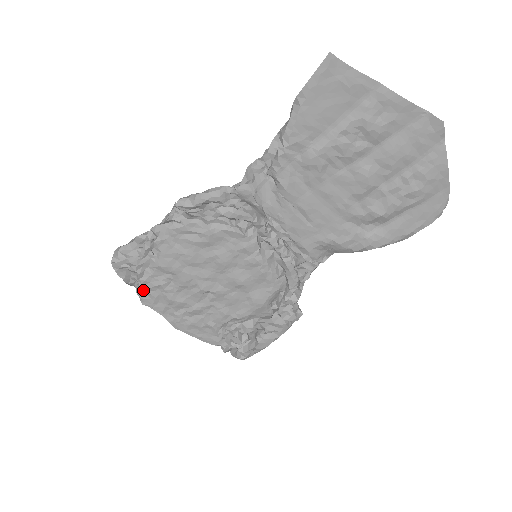
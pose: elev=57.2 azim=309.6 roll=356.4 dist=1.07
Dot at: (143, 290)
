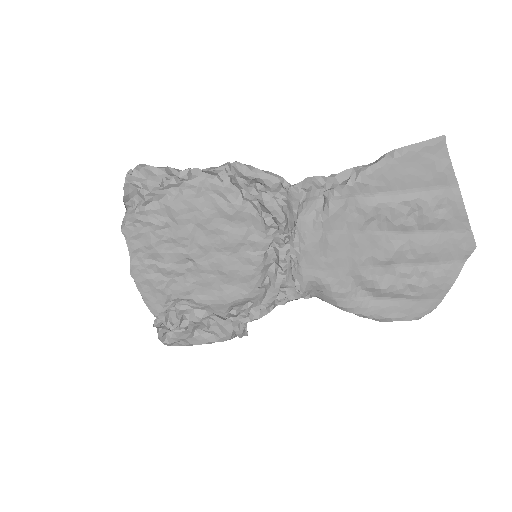
Dot at: (135, 218)
